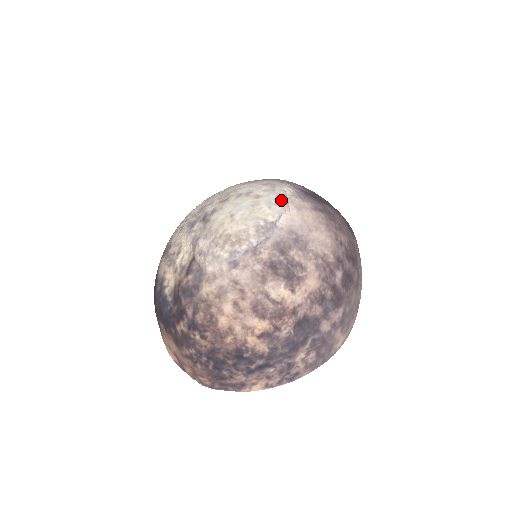
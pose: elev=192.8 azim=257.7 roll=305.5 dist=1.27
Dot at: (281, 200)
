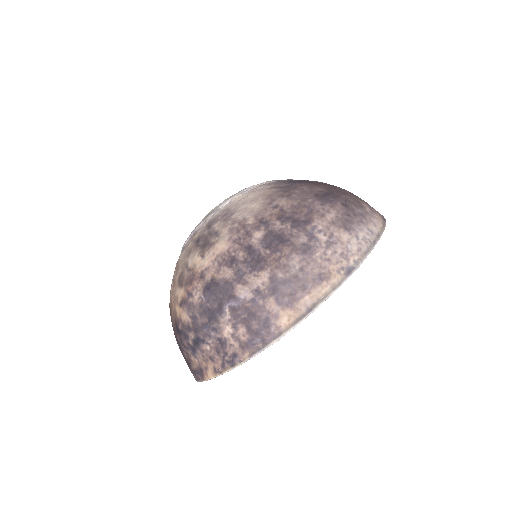
Dot at: (241, 191)
